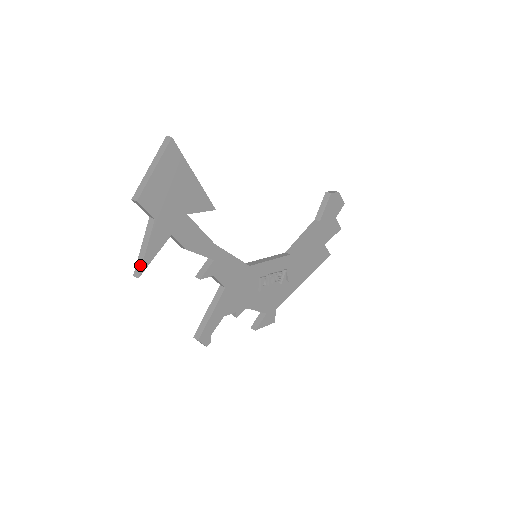
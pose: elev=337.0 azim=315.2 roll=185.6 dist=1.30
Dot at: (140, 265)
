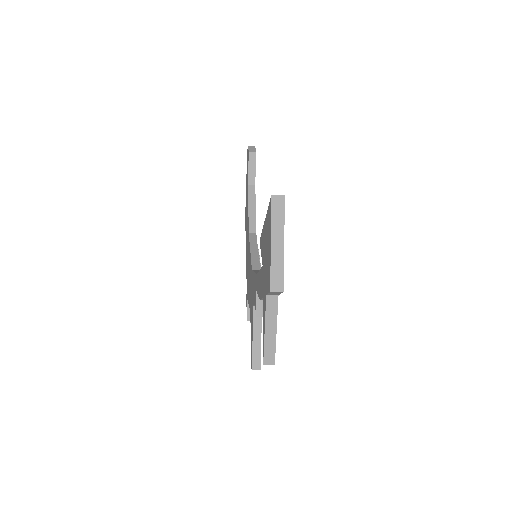
Dot at: (272, 351)
